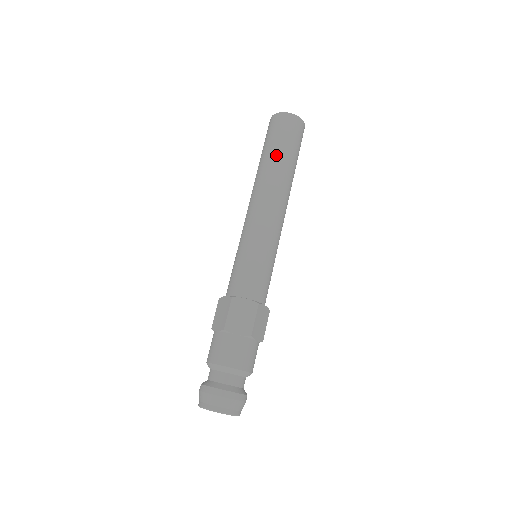
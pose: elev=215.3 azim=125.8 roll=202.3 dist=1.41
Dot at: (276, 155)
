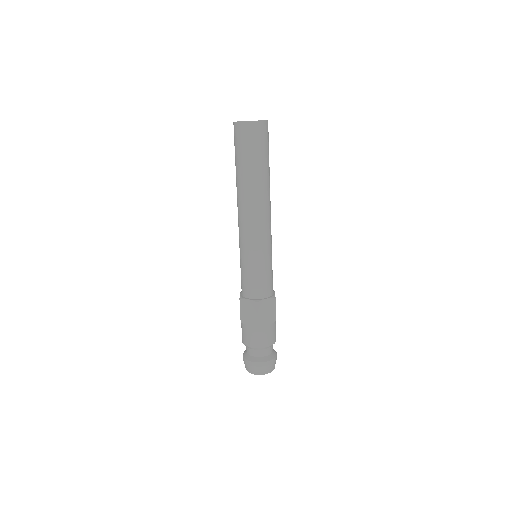
Dot at: (241, 170)
